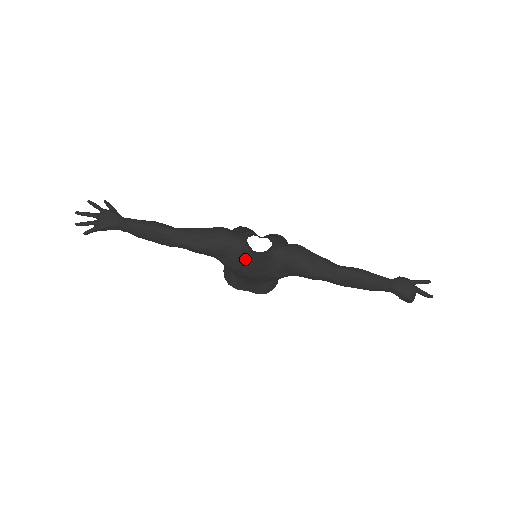
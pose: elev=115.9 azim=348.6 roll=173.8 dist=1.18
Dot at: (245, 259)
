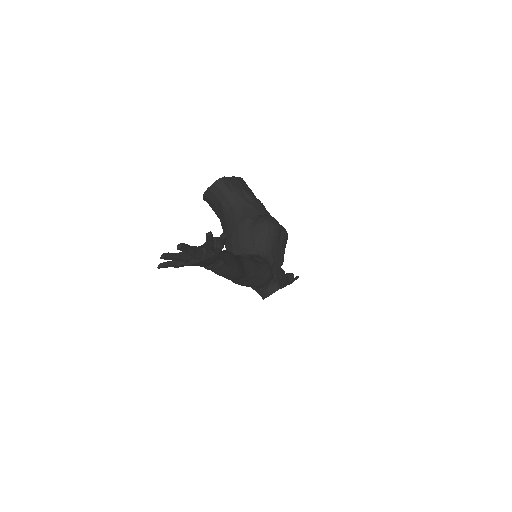
Dot at: occluded
